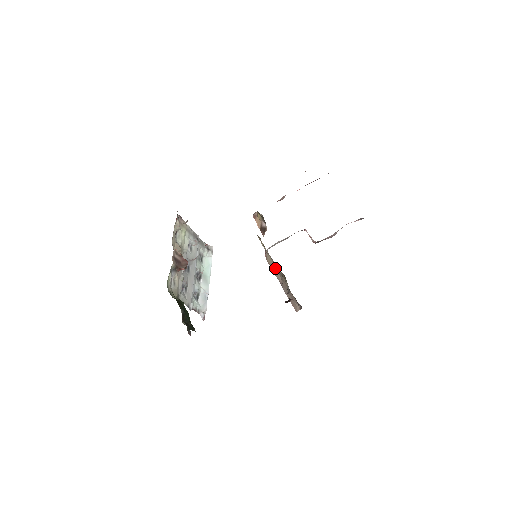
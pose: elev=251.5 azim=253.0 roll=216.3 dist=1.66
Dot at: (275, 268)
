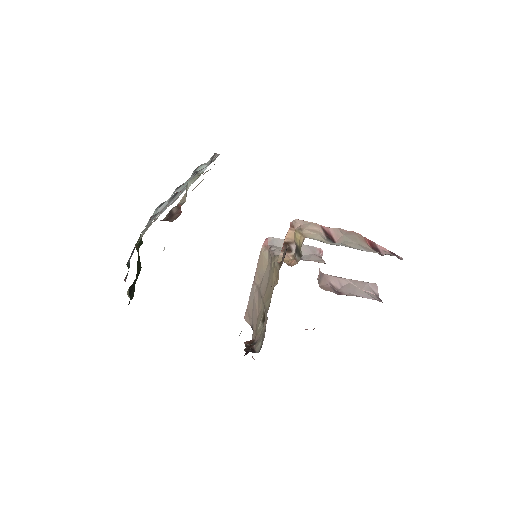
Dot at: (262, 275)
